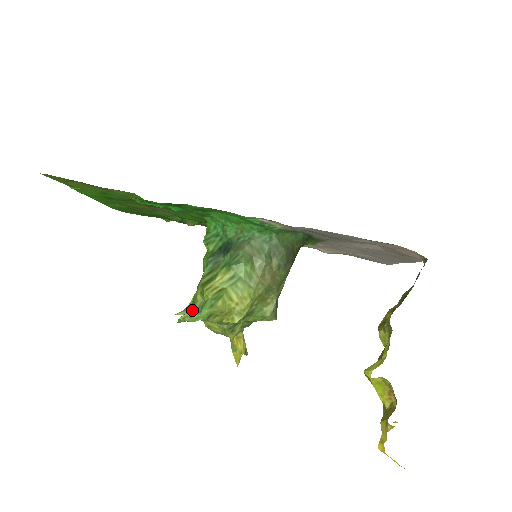
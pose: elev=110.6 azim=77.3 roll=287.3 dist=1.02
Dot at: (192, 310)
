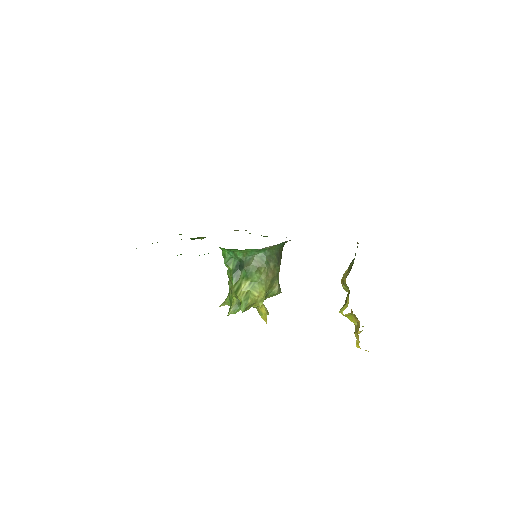
Dot at: (233, 307)
